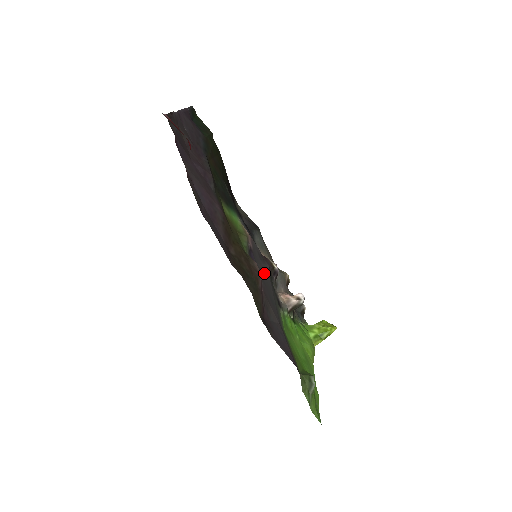
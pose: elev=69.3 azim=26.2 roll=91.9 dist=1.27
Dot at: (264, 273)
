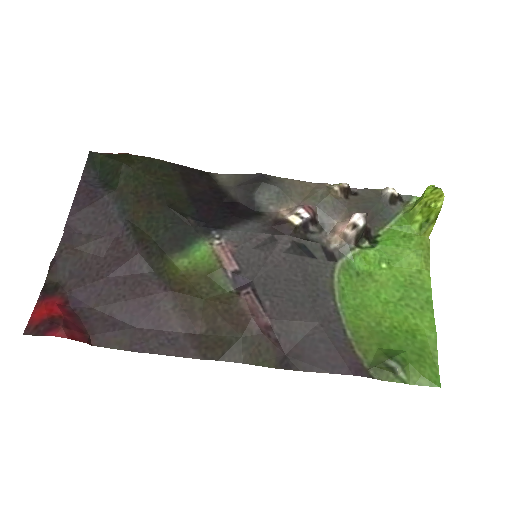
Dot at: (276, 268)
